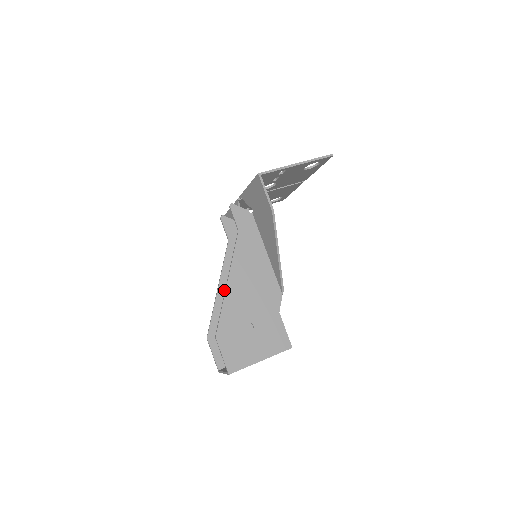
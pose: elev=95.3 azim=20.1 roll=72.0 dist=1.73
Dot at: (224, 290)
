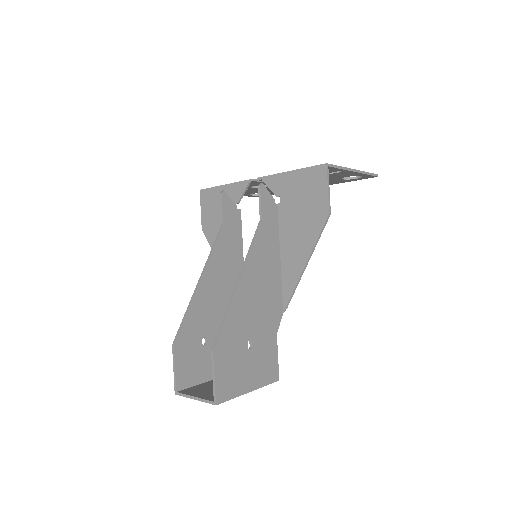
Dot at: (205, 286)
